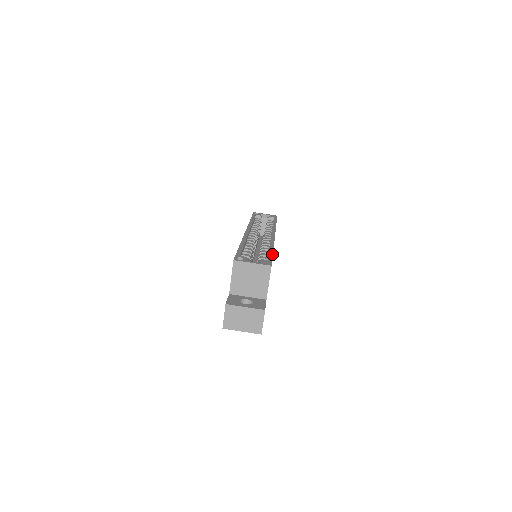
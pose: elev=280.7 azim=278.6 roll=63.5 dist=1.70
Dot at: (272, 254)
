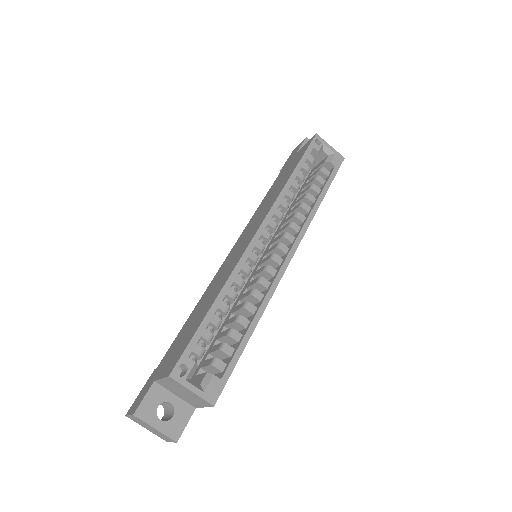
Dot at: (241, 354)
